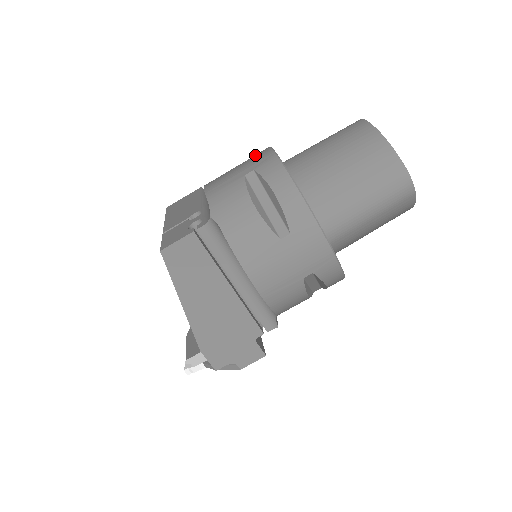
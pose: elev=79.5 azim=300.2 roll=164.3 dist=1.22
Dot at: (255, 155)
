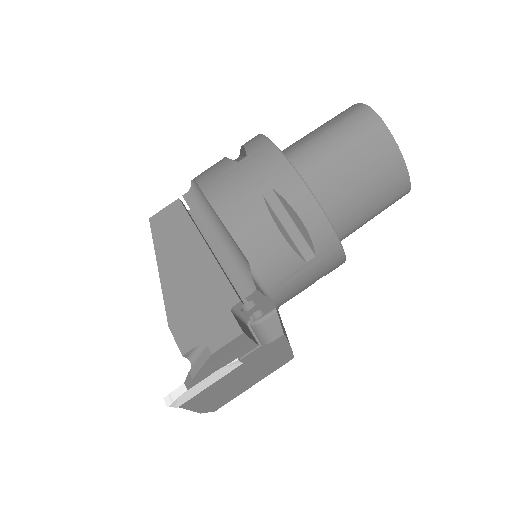
Dot at: occluded
